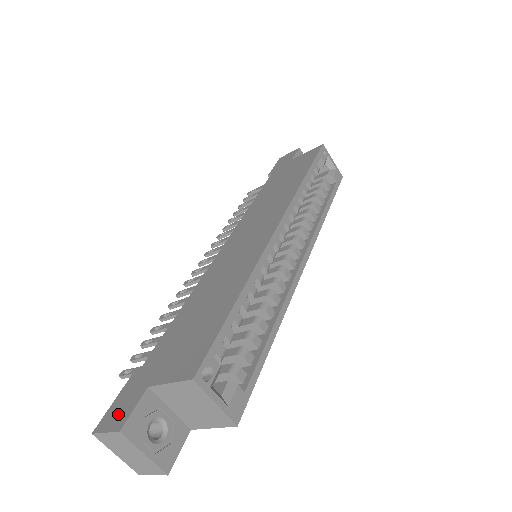
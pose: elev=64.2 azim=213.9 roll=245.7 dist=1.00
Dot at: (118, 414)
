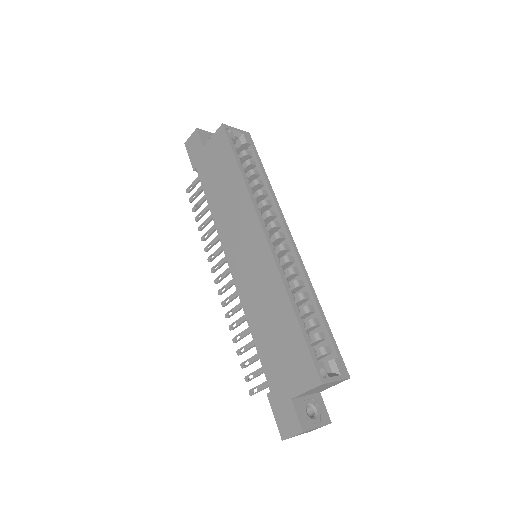
Dot at: (288, 423)
